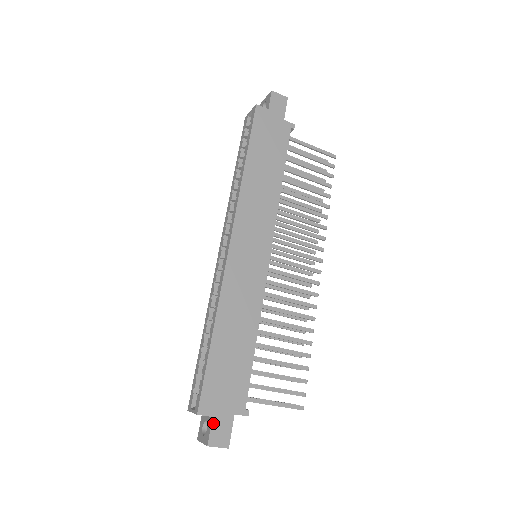
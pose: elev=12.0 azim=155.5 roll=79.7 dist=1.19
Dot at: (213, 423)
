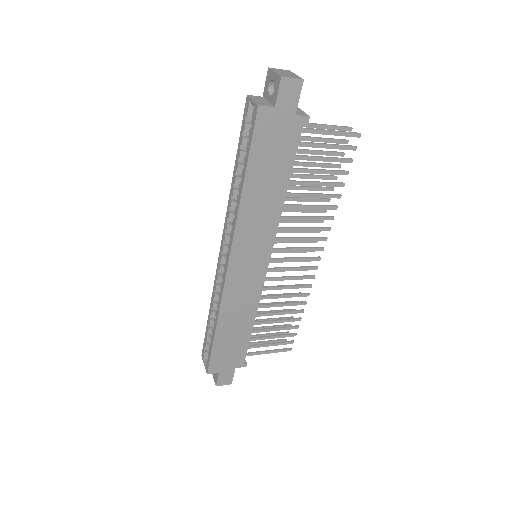
Dot at: (219, 375)
